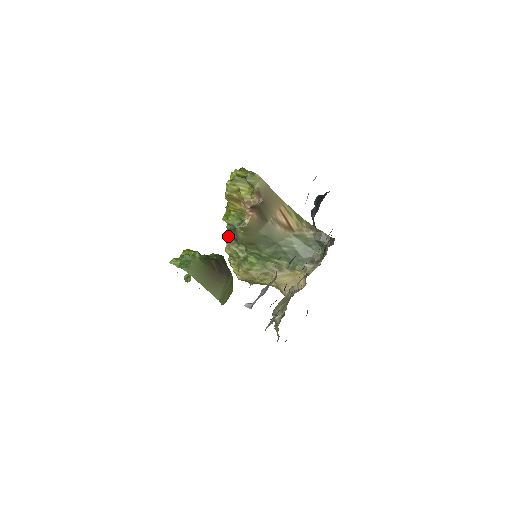
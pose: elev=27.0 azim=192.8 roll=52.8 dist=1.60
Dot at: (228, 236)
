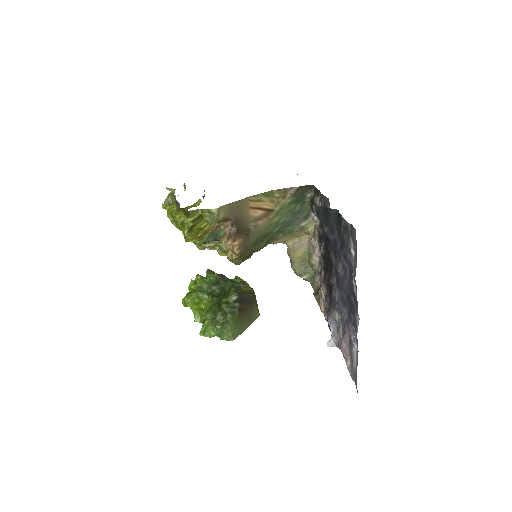
Dot at: occluded
